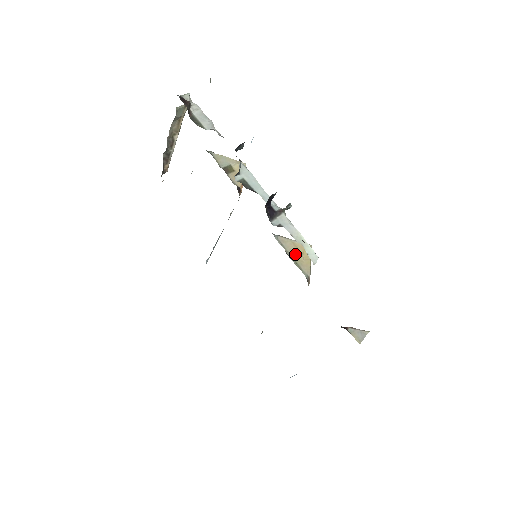
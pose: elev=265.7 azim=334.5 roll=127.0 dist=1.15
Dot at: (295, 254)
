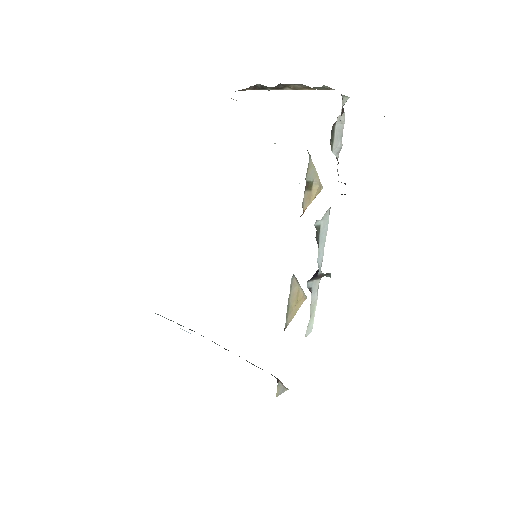
Dot at: (293, 300)
